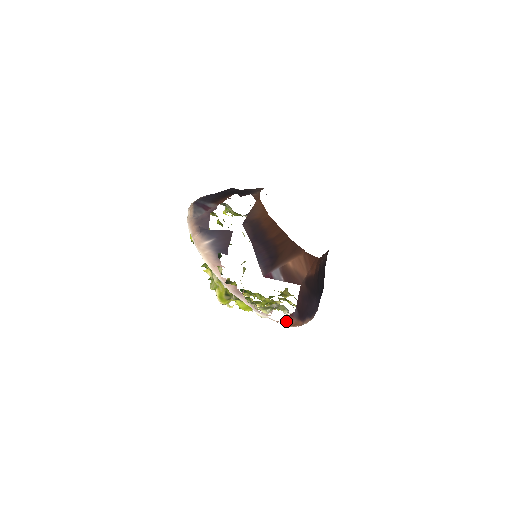
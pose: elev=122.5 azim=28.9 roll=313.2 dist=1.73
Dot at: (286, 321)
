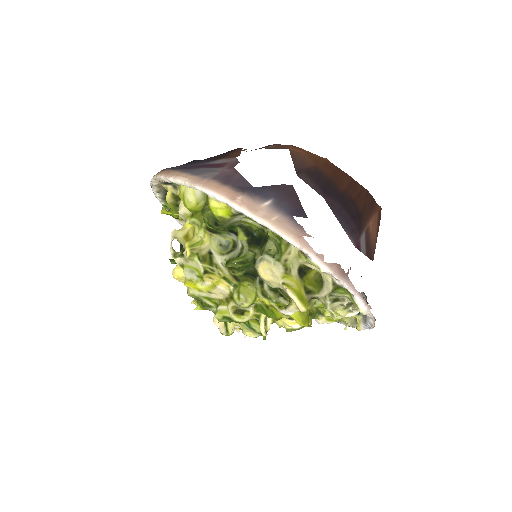
Dot at: occluded
